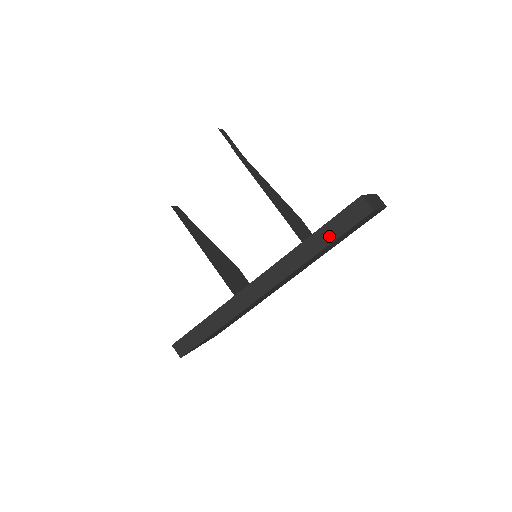
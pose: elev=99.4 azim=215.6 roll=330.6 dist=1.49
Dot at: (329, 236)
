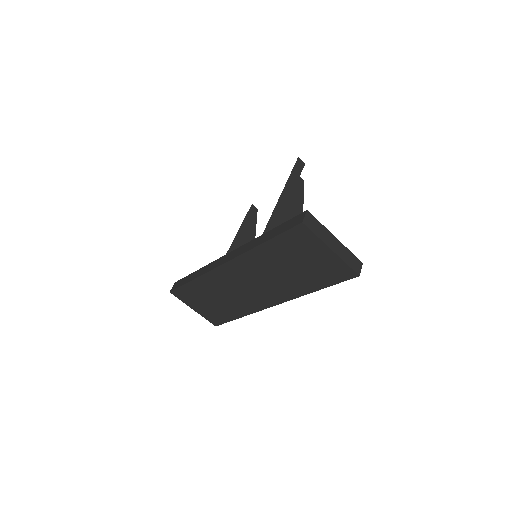
Dot at: (273, 234)
